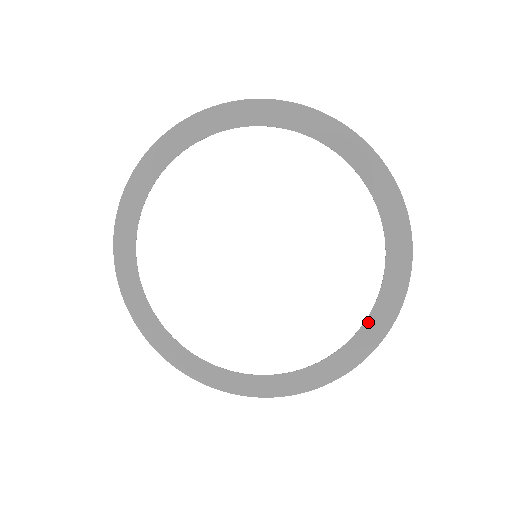
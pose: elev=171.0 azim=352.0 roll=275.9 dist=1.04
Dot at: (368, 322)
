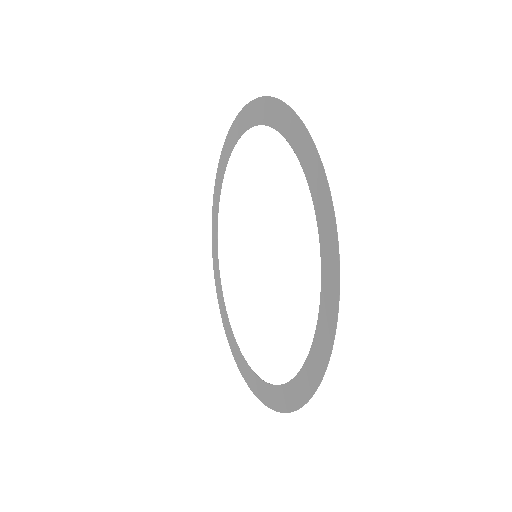
Dot at: (322, 305)
